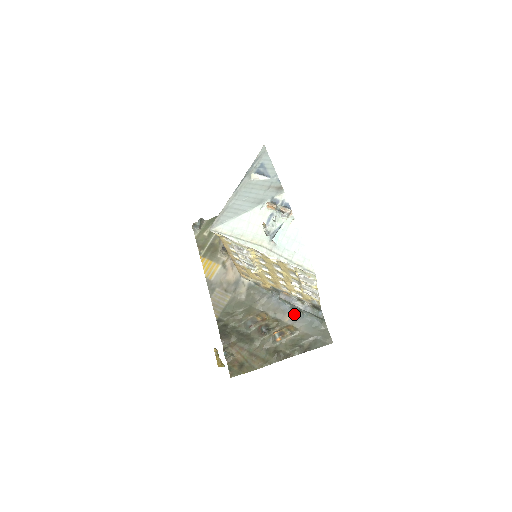
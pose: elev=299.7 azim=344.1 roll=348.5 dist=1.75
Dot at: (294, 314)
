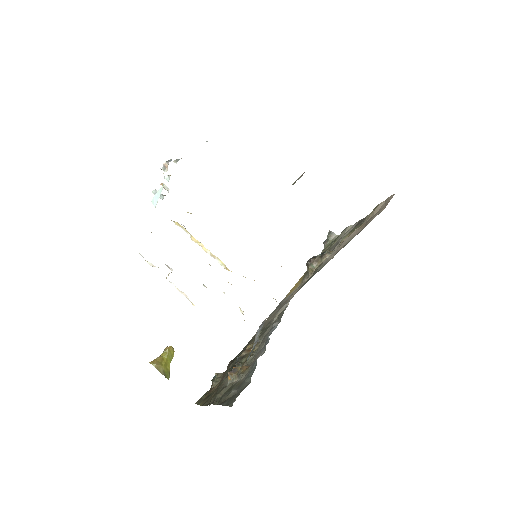
Dot at: (261, 352)
